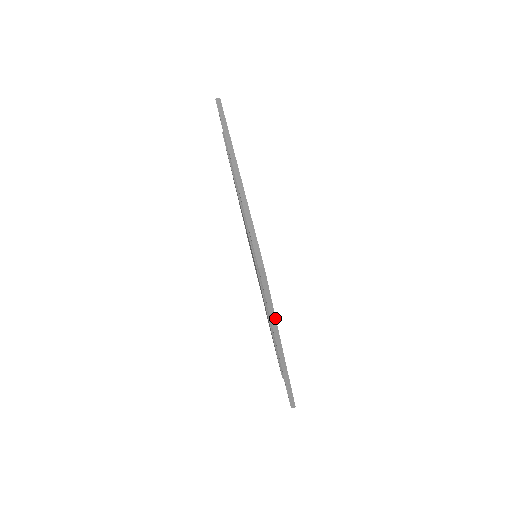
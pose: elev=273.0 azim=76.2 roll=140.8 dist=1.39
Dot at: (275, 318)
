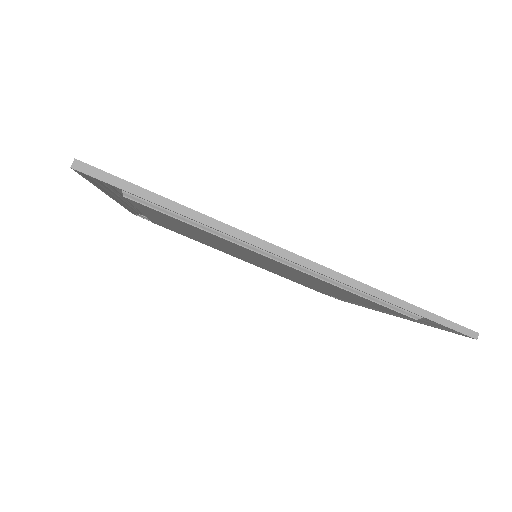
Dot at: occluded
